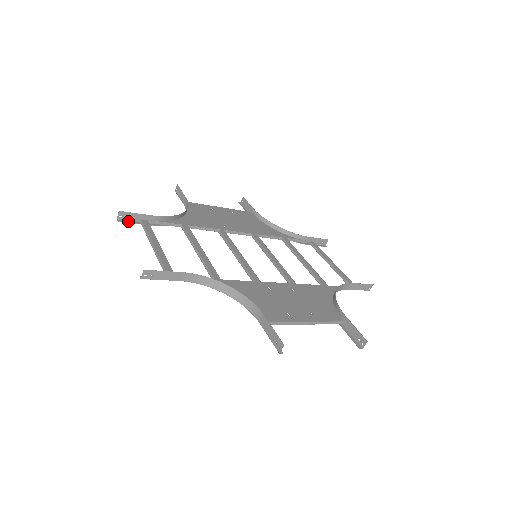
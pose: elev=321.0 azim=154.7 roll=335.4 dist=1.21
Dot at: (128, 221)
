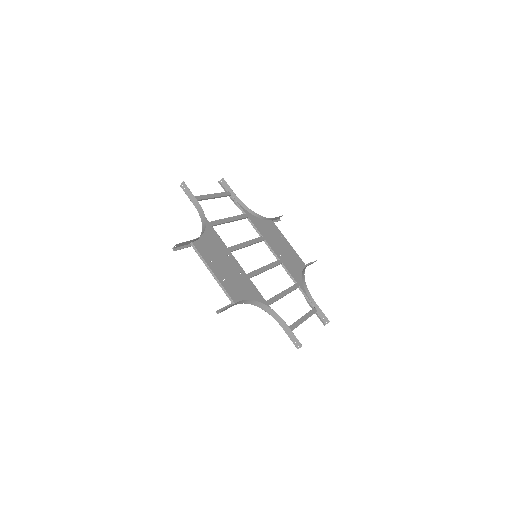
Dot at: (223, 187)
